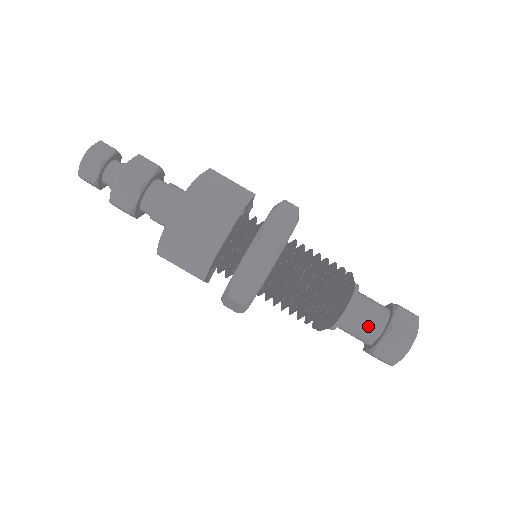
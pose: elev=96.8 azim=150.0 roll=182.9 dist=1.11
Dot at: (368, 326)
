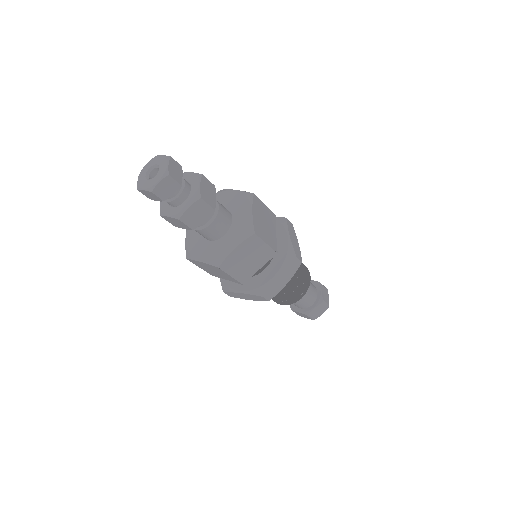
Dot at: (310, 299)
